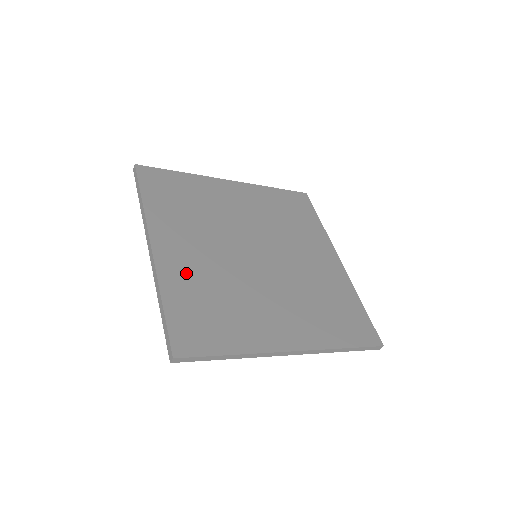
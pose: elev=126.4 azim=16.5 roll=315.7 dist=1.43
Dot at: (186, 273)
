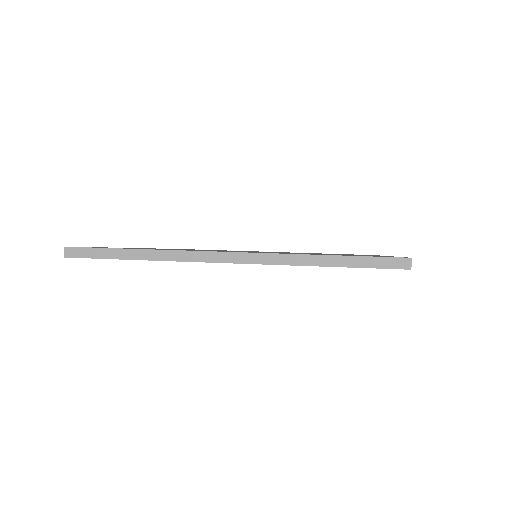
Dot at: occluded
